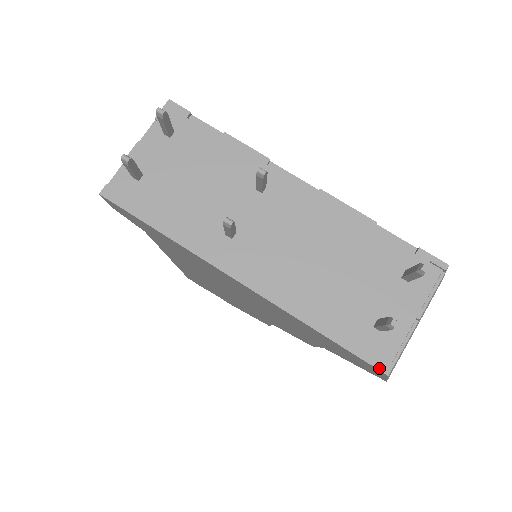
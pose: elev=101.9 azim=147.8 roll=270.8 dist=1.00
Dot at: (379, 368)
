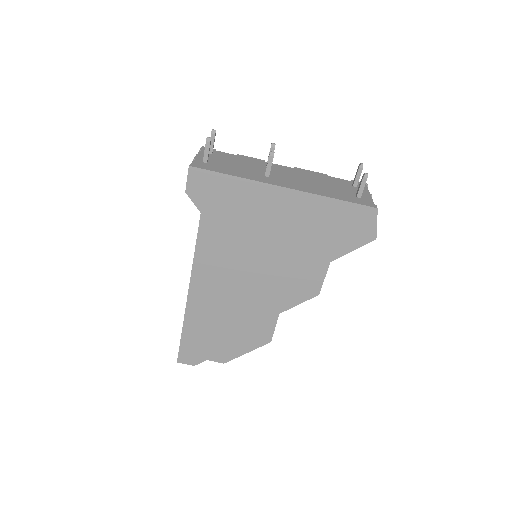
Dot at: (371, 206)
